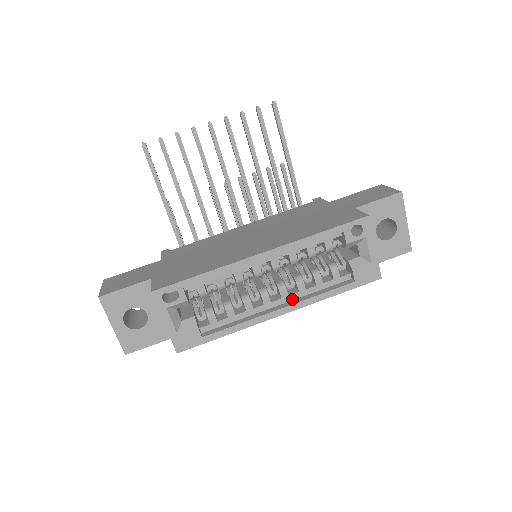
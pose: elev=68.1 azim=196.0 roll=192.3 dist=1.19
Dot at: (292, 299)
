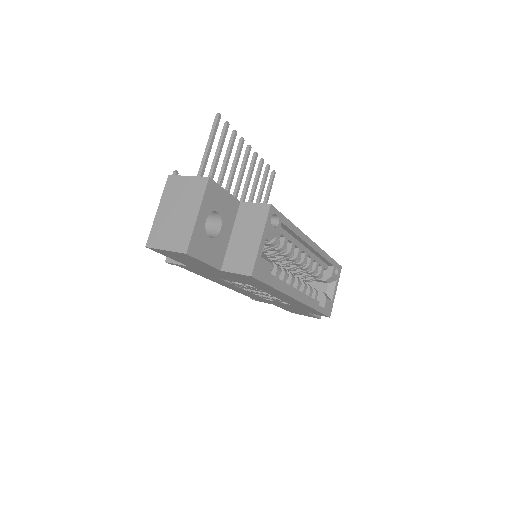
Dot at: occluded
